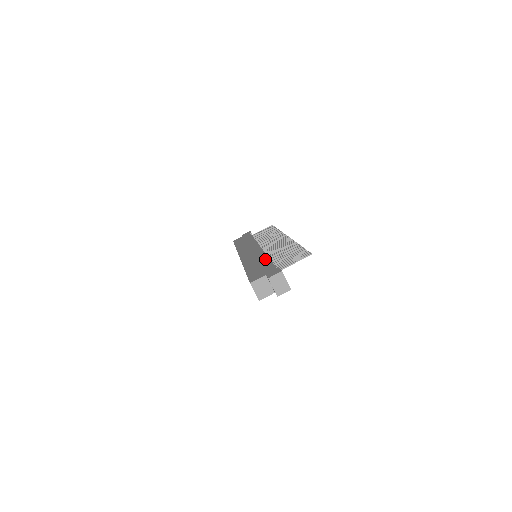
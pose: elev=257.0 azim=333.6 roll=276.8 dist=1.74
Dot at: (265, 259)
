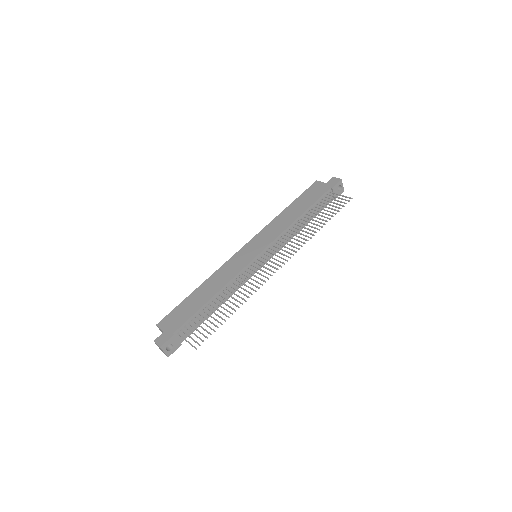
Dot at: (207, 298)
